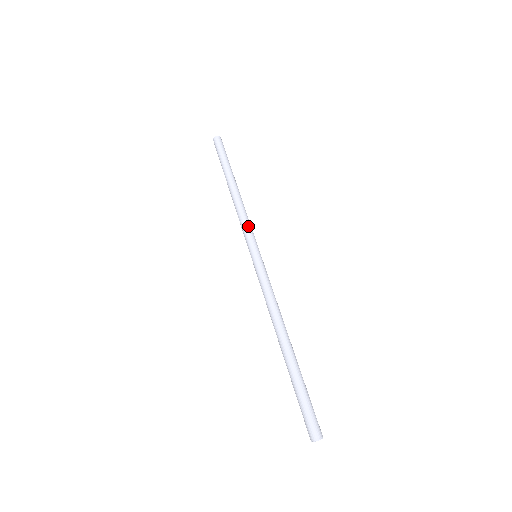
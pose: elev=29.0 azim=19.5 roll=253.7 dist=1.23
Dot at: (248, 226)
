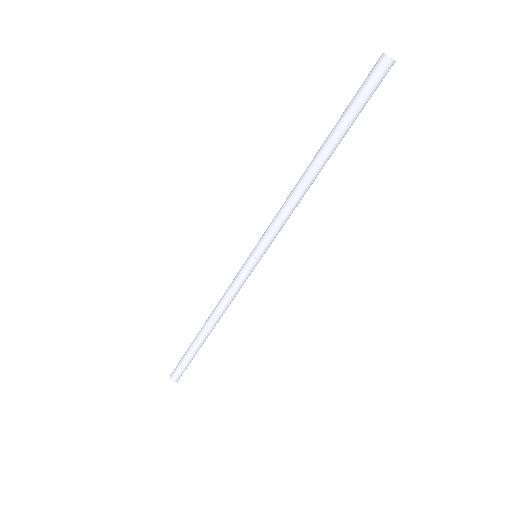
Dot at: (233, 280)
